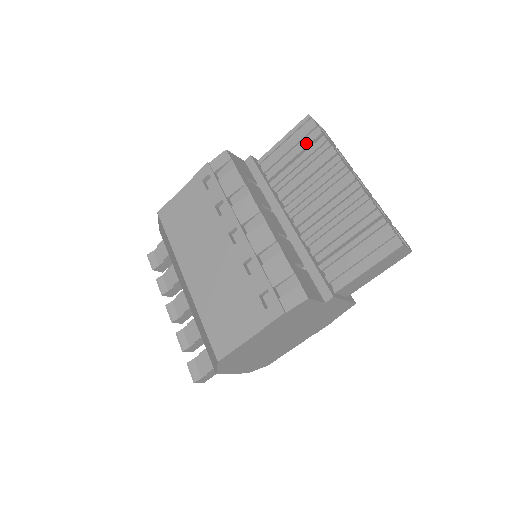
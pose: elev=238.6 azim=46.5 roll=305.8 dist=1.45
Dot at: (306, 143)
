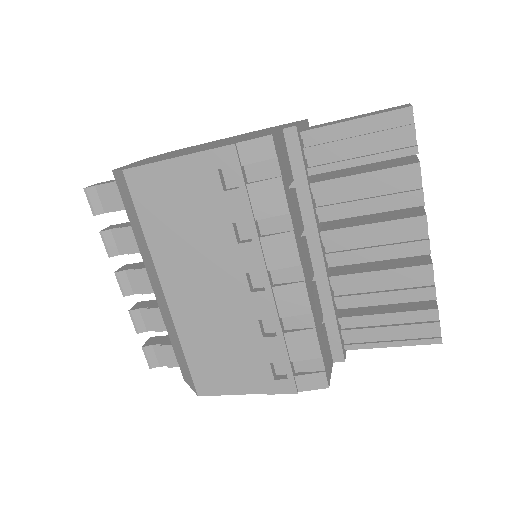
Dot at: (388, 155)
